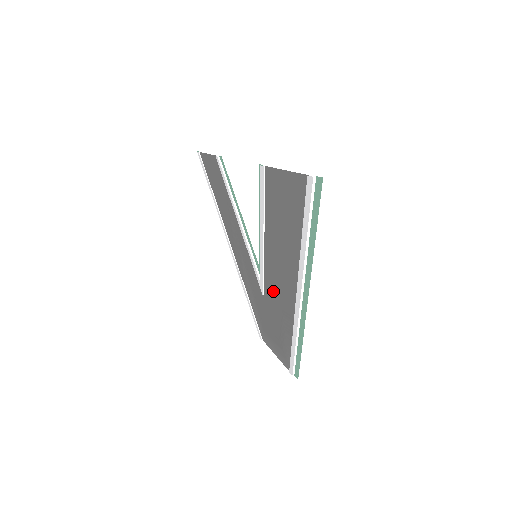
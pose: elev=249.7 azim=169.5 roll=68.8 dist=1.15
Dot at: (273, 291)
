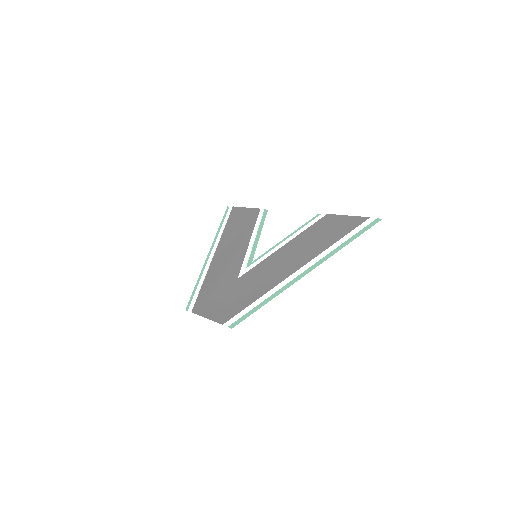
Dot at: (261, 273)
